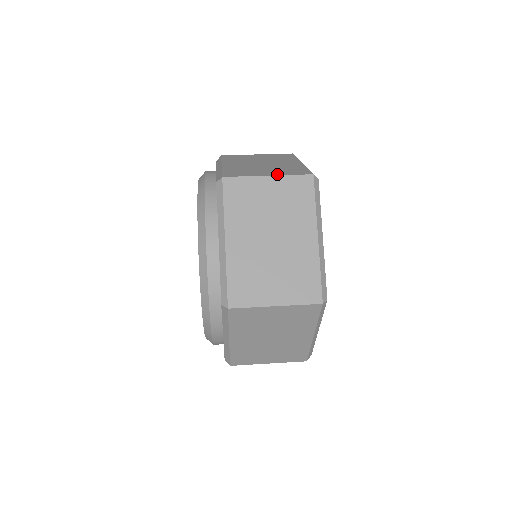
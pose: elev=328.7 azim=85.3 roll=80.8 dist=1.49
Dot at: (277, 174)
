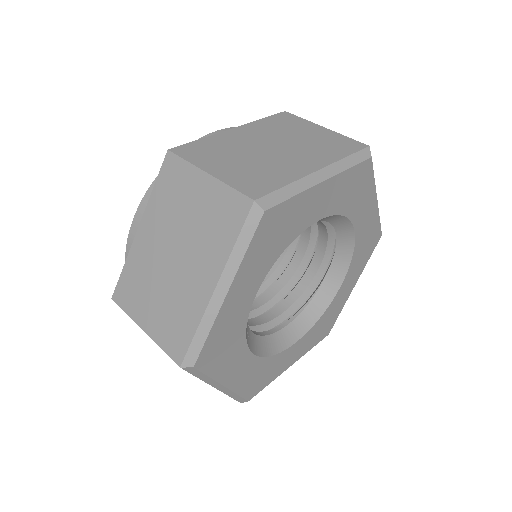
Dot at: occluded
